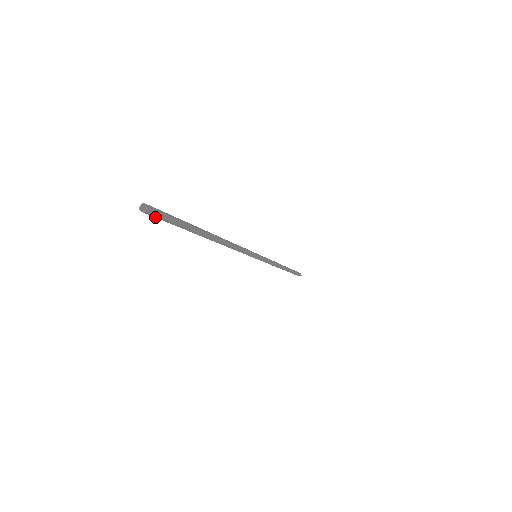
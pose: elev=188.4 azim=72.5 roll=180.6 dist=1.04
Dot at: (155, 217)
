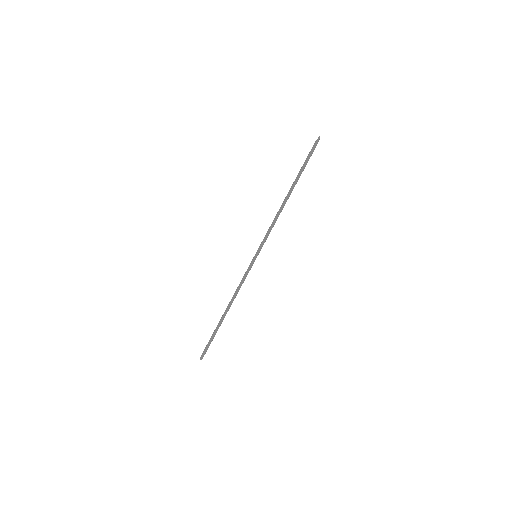
Dot at: (205, 353)
